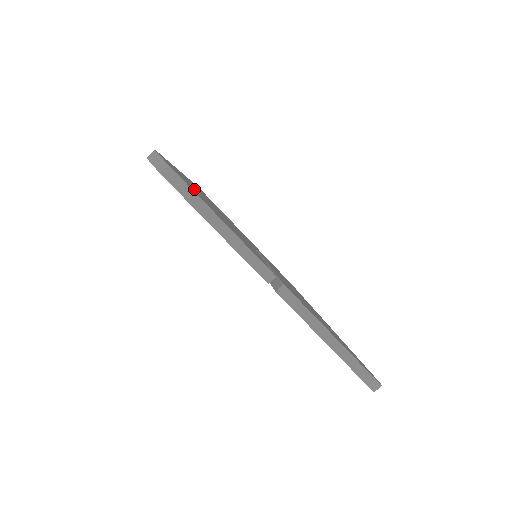
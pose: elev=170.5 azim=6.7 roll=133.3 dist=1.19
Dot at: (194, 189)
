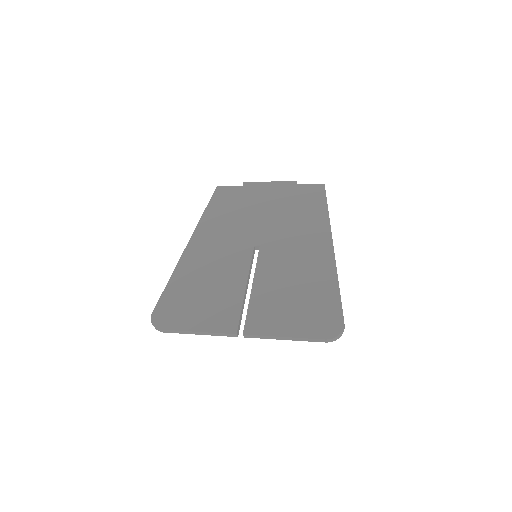
Dot at: (182, 302)
